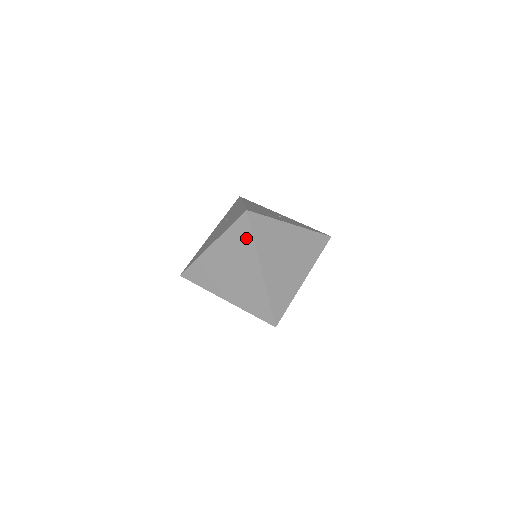
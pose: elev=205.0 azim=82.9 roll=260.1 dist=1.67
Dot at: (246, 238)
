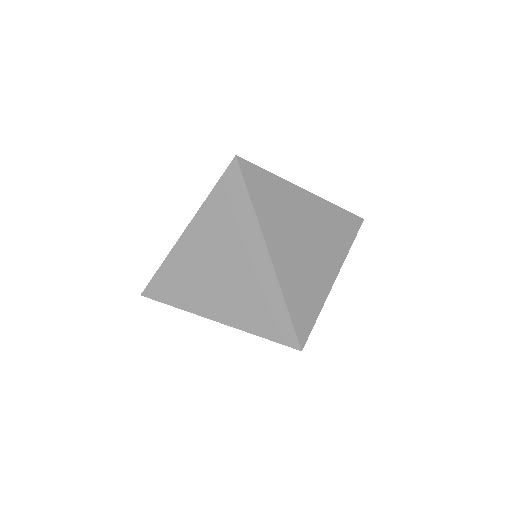
Dot at: occluded
